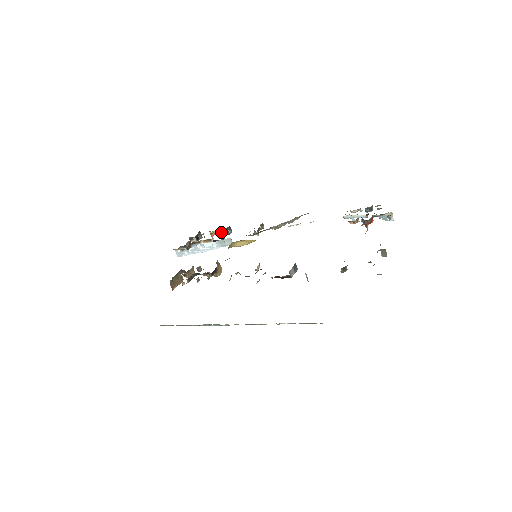
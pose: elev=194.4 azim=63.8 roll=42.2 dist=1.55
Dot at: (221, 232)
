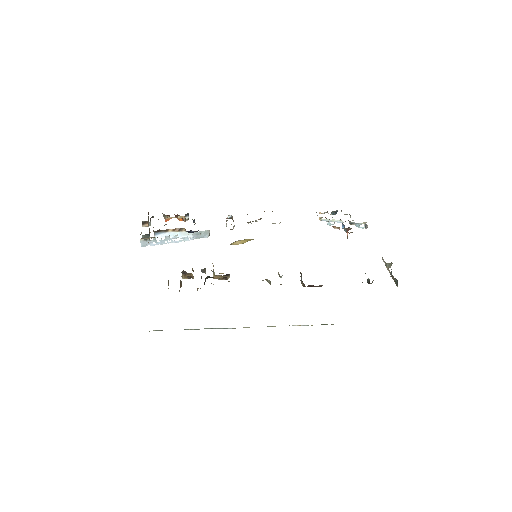
Dot at: (180, 218)
